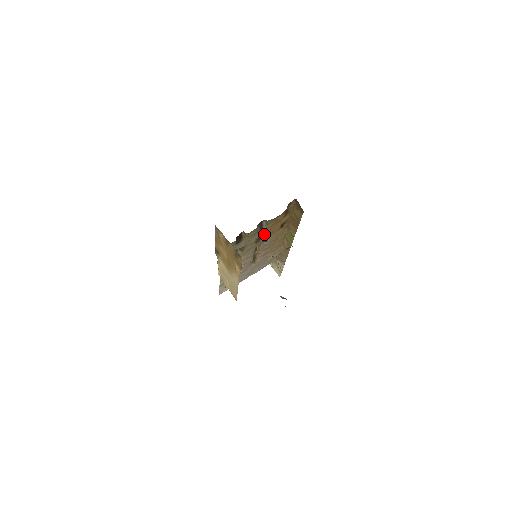
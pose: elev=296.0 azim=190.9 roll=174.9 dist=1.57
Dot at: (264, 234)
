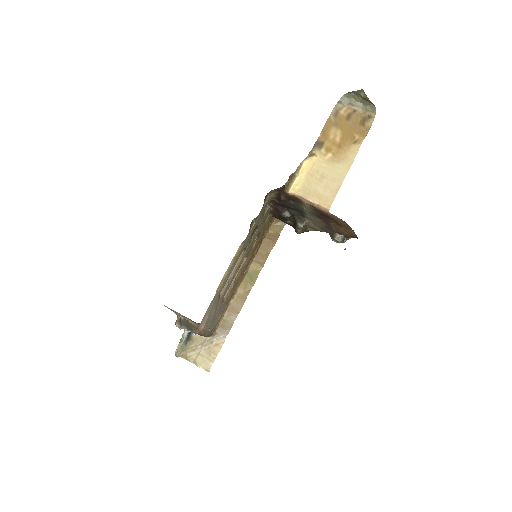
Dot at: (254, 241)
